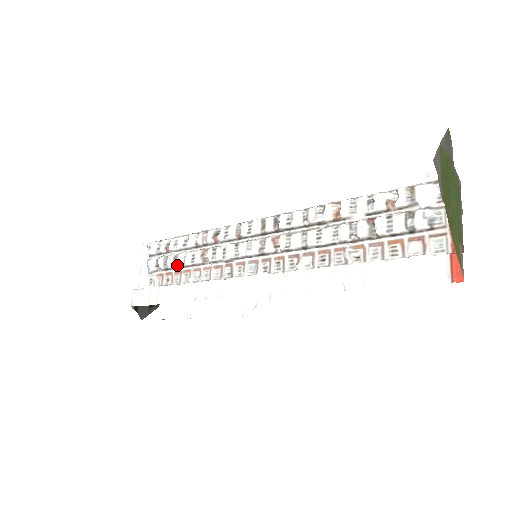
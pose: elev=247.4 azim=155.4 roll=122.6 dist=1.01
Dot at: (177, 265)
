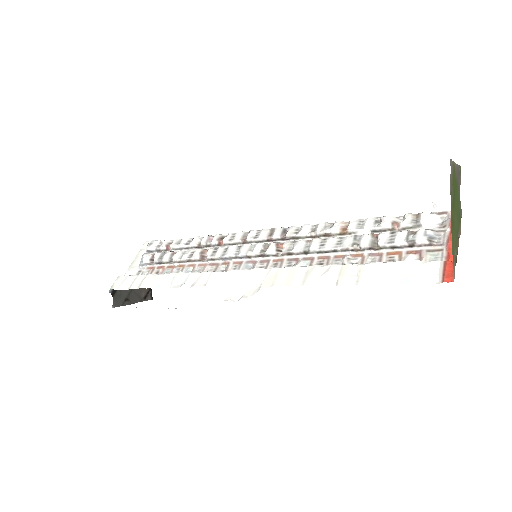
Dot at: (172, 261)
